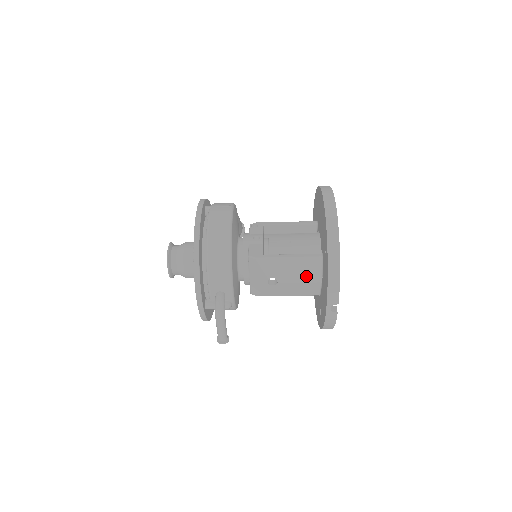
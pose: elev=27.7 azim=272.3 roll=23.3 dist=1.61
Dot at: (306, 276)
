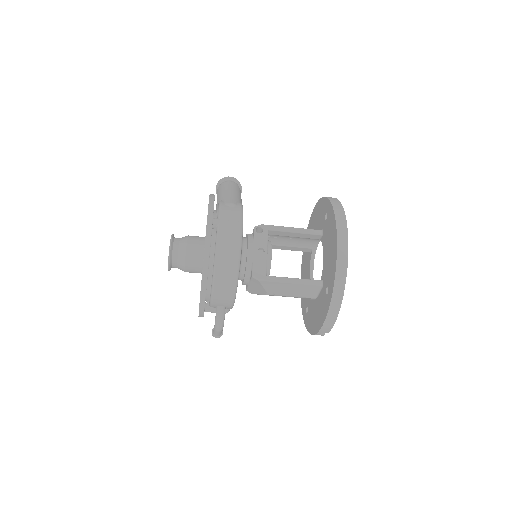
Dot at: (303, 294)
